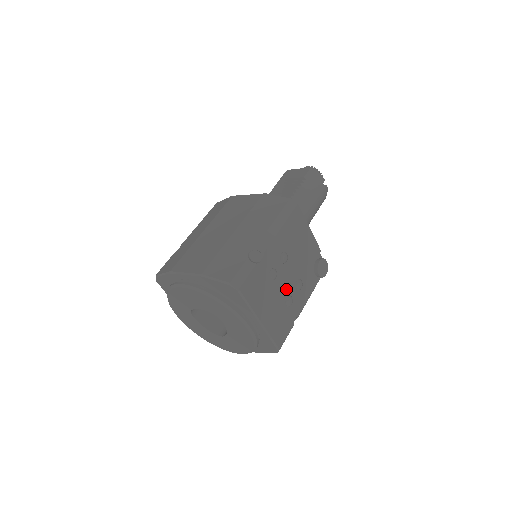
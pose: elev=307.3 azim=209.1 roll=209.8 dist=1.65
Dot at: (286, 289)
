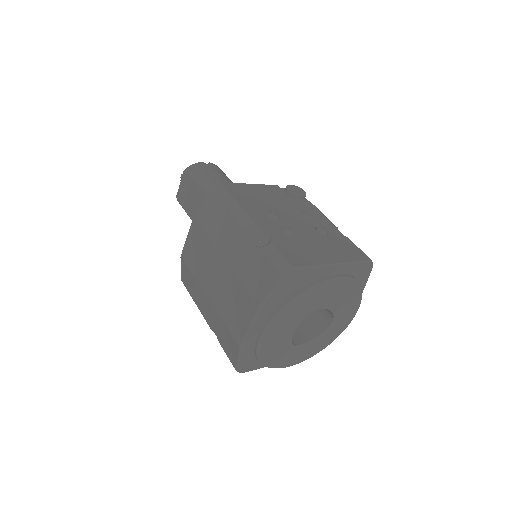
Dot at: (308, 228)
